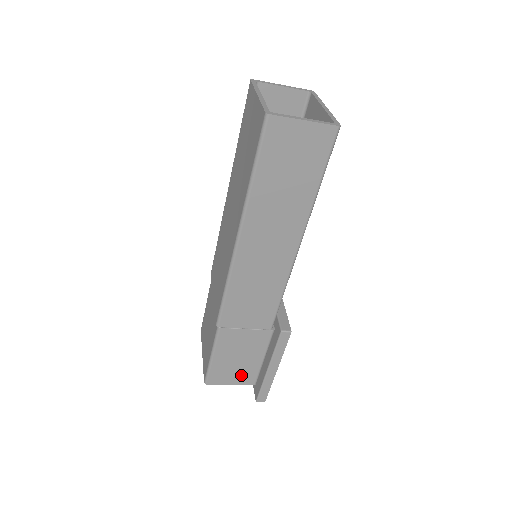
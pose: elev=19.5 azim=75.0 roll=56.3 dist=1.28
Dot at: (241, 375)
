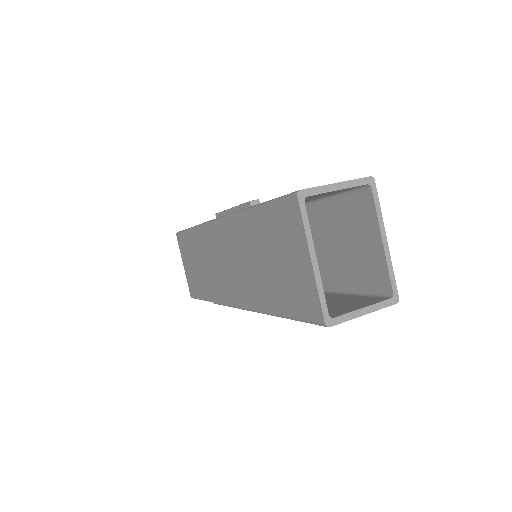
Dot at: occluded
